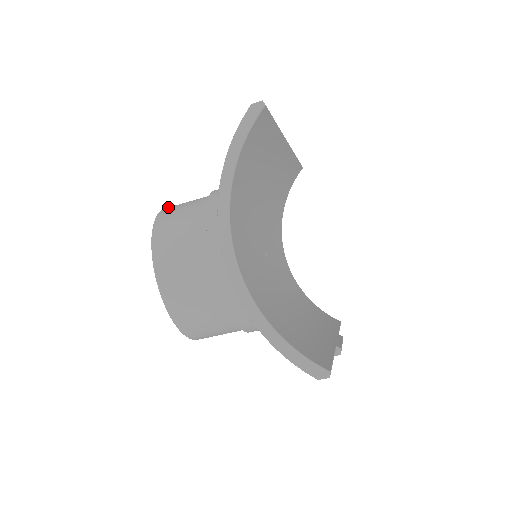
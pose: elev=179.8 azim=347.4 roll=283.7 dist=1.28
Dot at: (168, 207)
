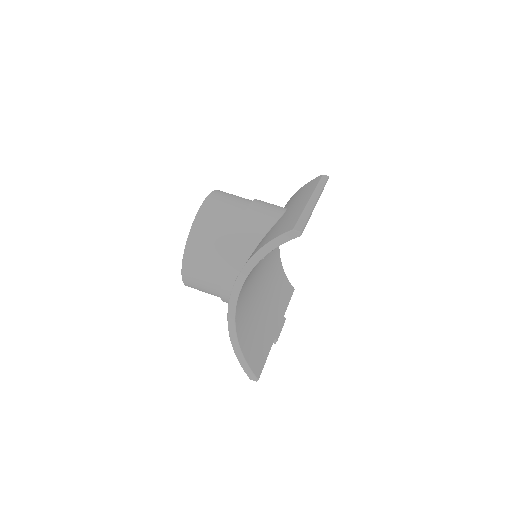
Dot at: (211, 198)
